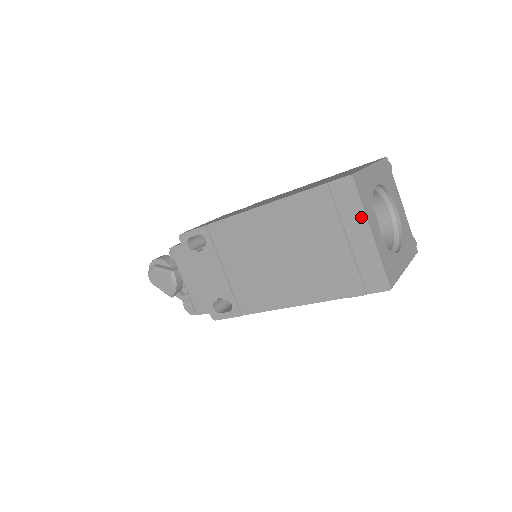
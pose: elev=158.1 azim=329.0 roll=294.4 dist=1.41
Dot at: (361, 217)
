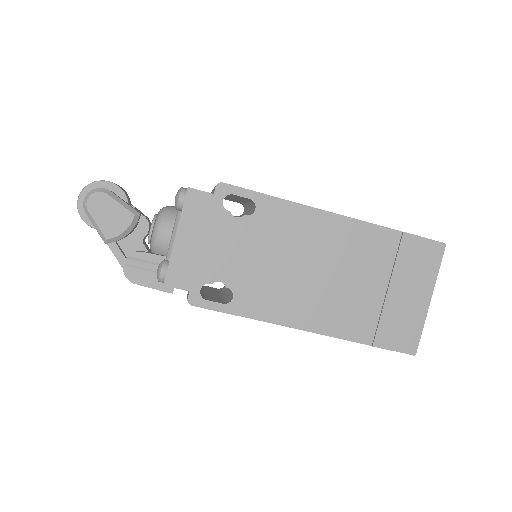
Dot at: (431, 282)
